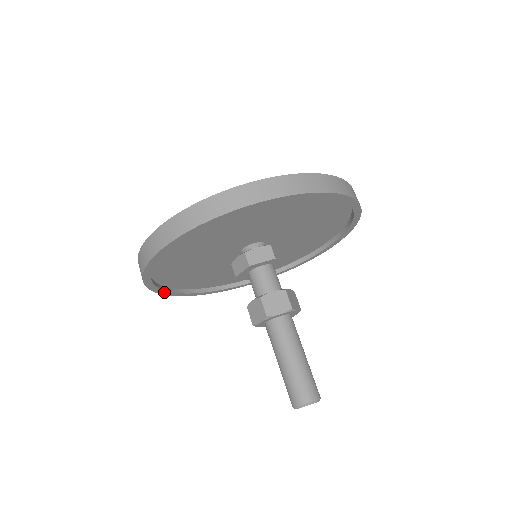
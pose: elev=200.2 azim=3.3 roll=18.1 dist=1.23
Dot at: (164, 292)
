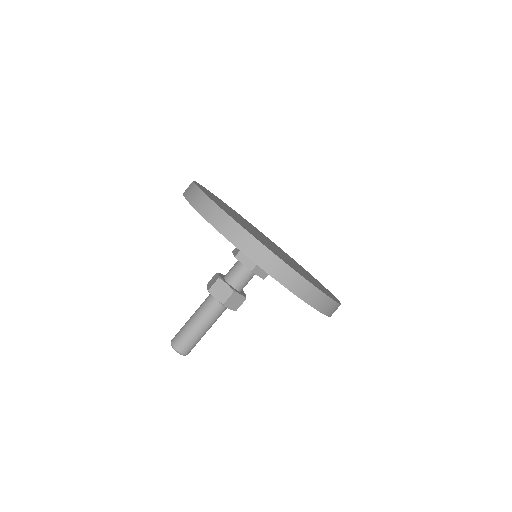
Dot at: occluded
